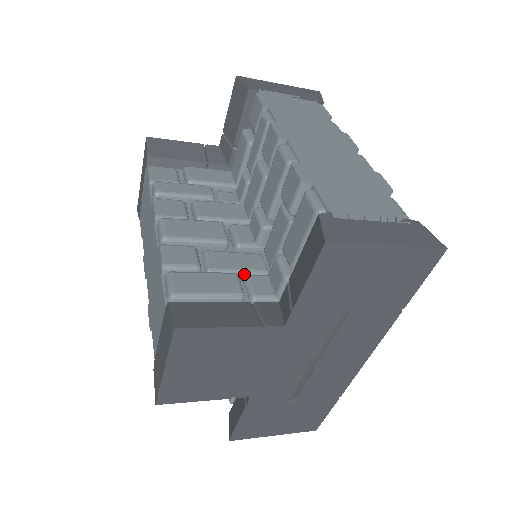
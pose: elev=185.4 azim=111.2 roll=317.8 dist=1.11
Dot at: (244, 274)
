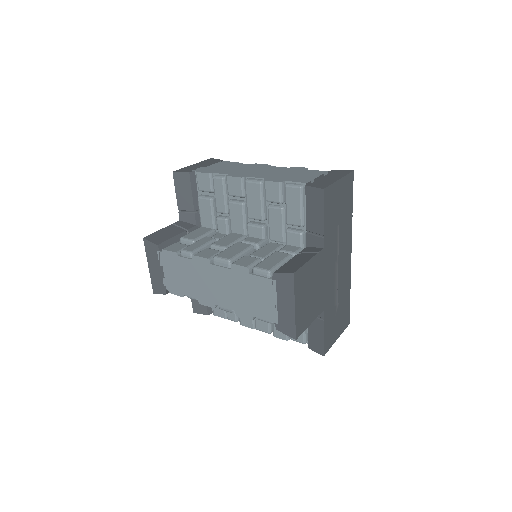
Dot at: occluded
